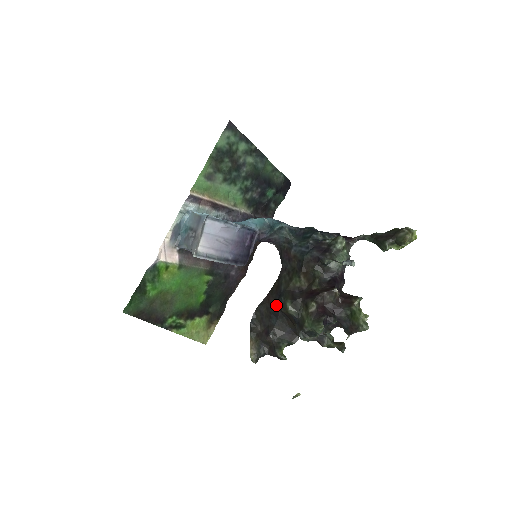
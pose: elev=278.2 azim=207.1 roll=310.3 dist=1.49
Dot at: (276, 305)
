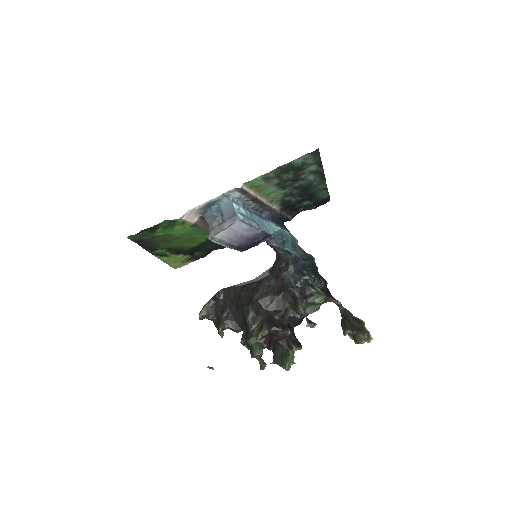
Dot at: (243, 303)
